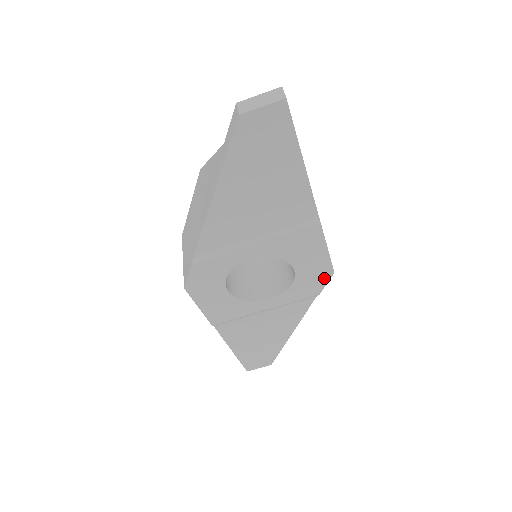
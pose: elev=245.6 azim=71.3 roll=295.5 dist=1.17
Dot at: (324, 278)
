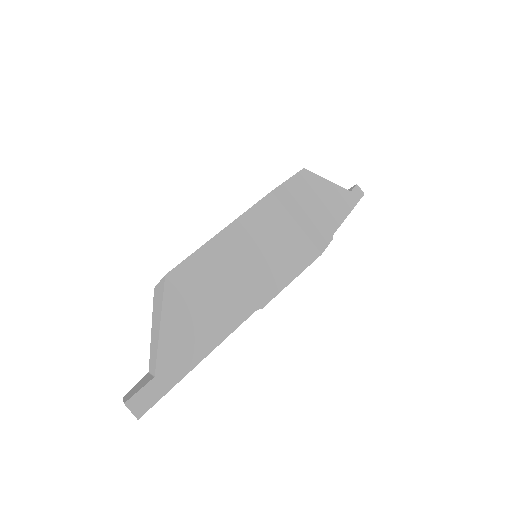
Dot at: occluded
